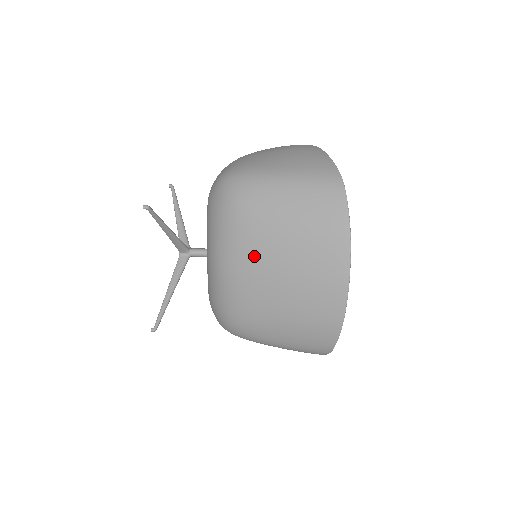
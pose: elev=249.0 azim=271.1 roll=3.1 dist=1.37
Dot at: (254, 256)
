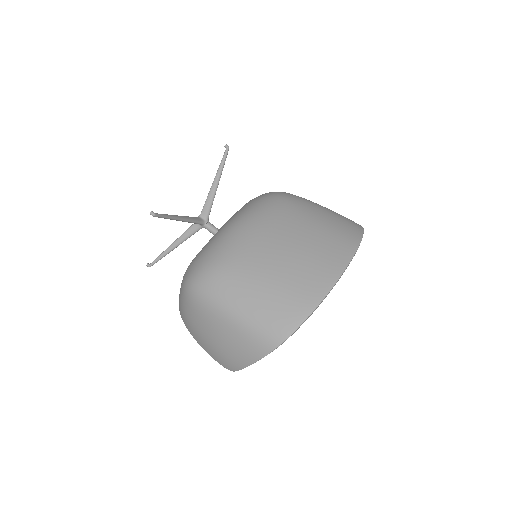
Dot at: (275, 224)
